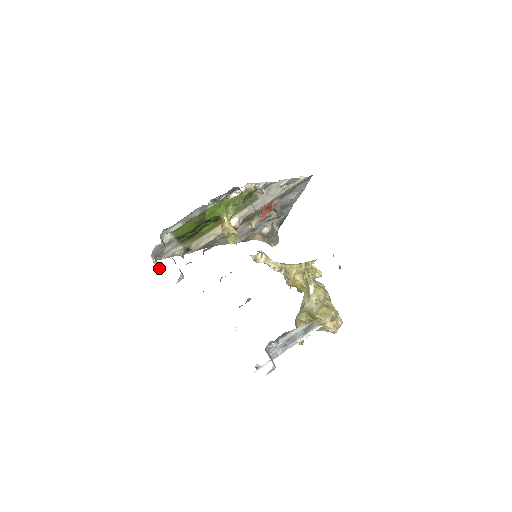
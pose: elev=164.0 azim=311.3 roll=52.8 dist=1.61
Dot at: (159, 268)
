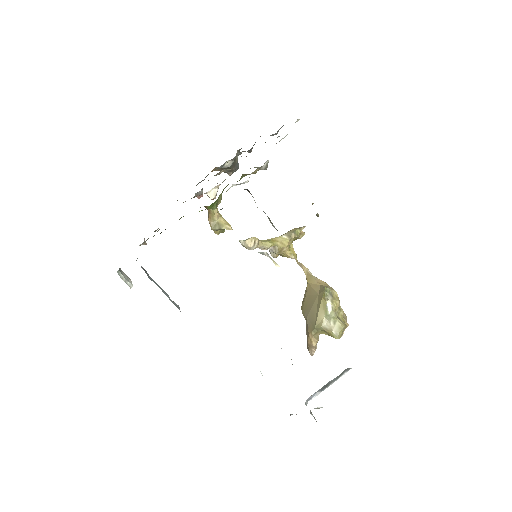
Dot at: (131, 285)
